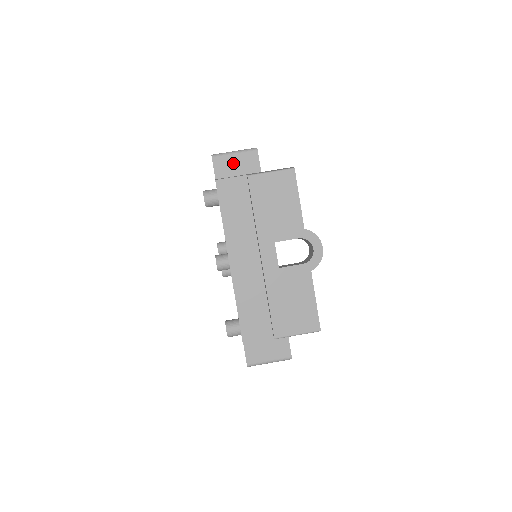
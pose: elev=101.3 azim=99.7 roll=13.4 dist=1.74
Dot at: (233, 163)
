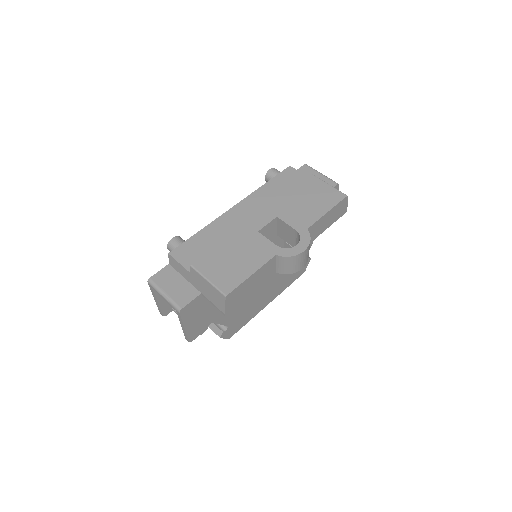
Dot at: occluded
